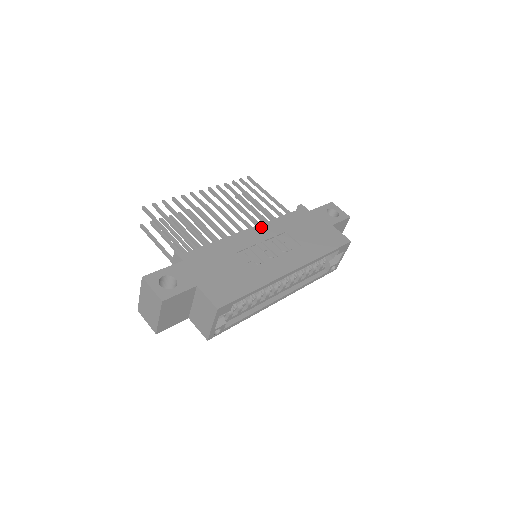
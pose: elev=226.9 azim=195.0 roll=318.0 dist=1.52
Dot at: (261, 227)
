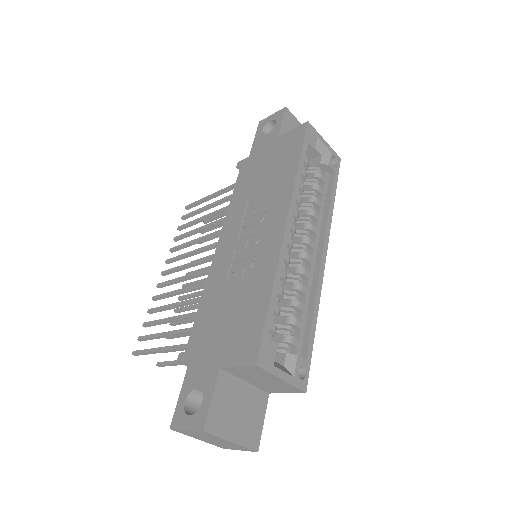
Dot at: (224, 231)
